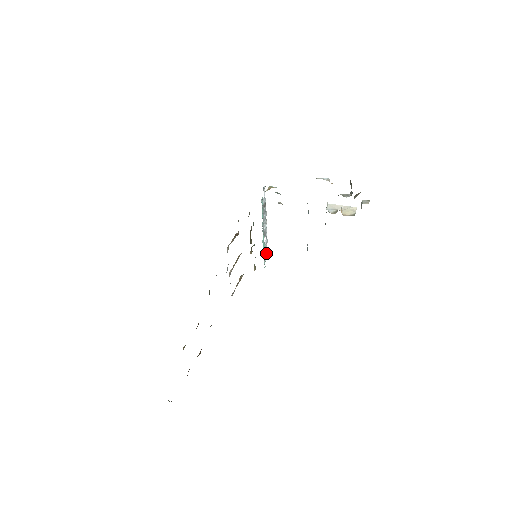
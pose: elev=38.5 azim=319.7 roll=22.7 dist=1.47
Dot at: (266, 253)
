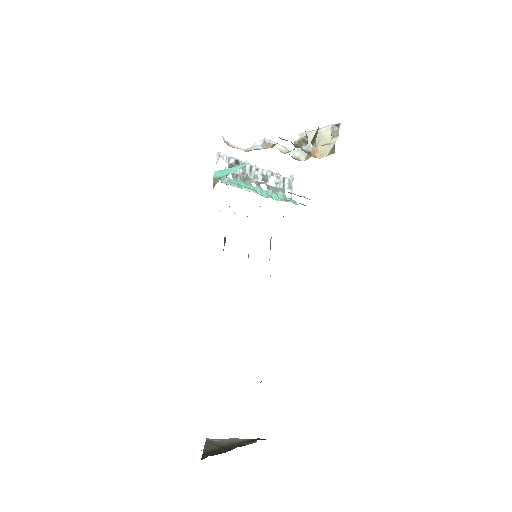
Dot at: (286, 184)
